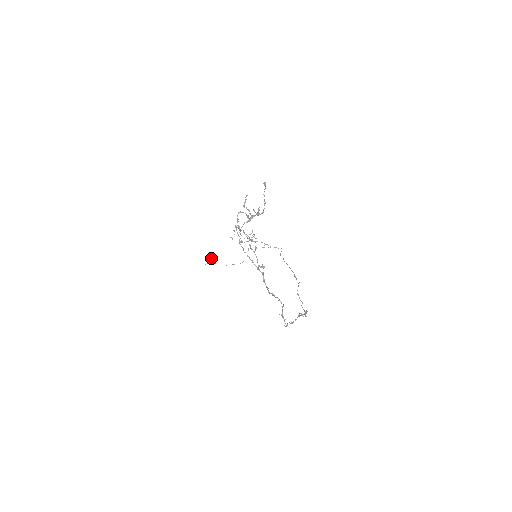
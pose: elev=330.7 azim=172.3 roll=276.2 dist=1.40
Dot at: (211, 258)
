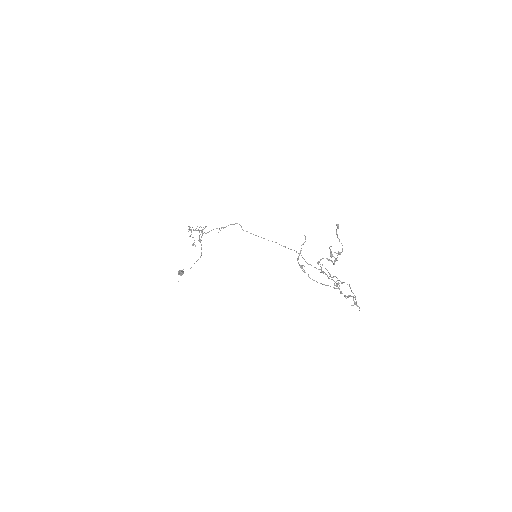
Dot at: occluded
